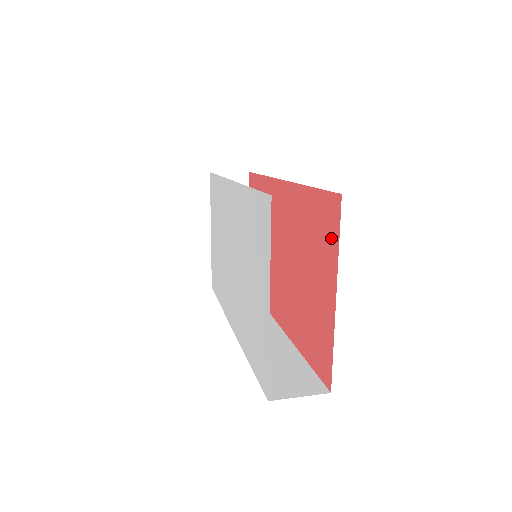
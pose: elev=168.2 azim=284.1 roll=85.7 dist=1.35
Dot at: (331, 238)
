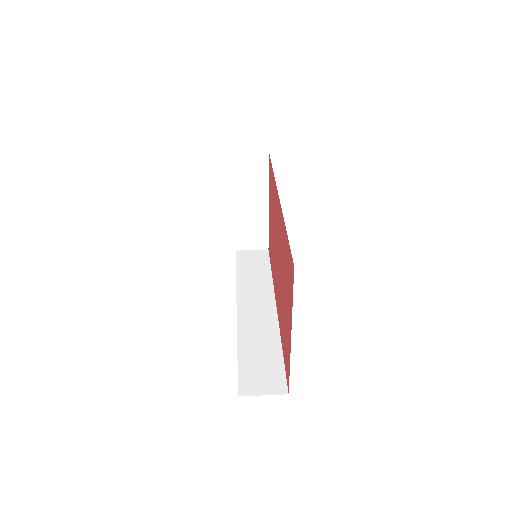
Dot at: (291, 289)
